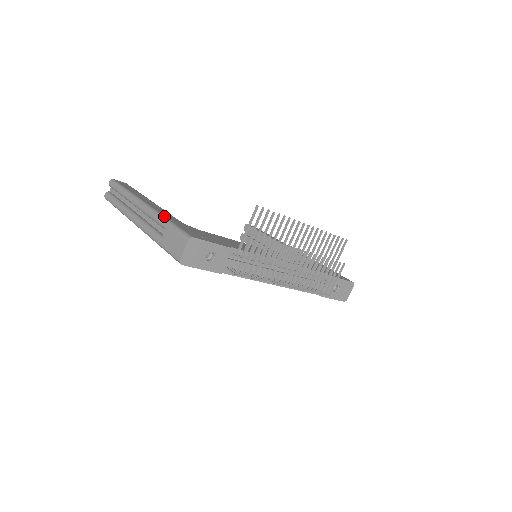
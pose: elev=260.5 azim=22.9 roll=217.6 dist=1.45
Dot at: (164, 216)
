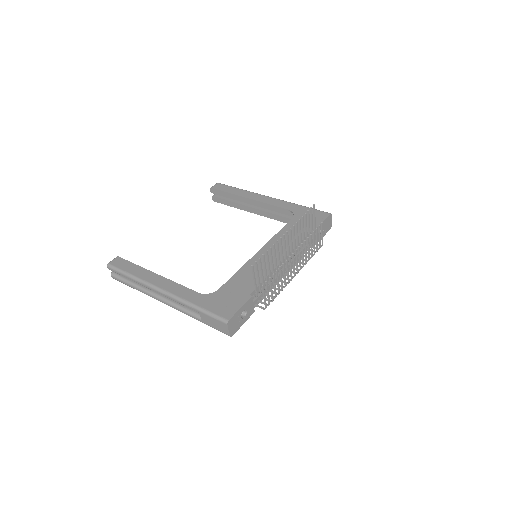
Dot at: (189, 302)
